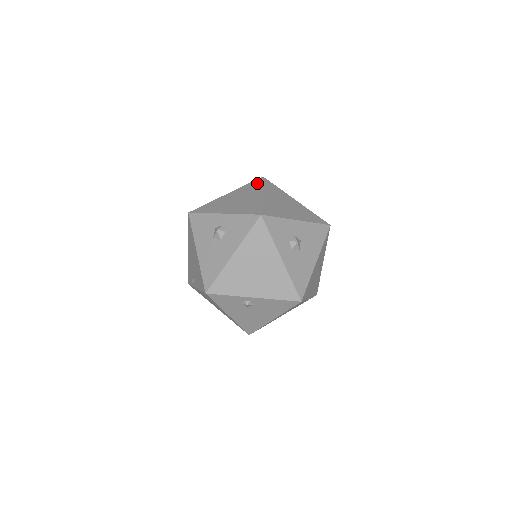
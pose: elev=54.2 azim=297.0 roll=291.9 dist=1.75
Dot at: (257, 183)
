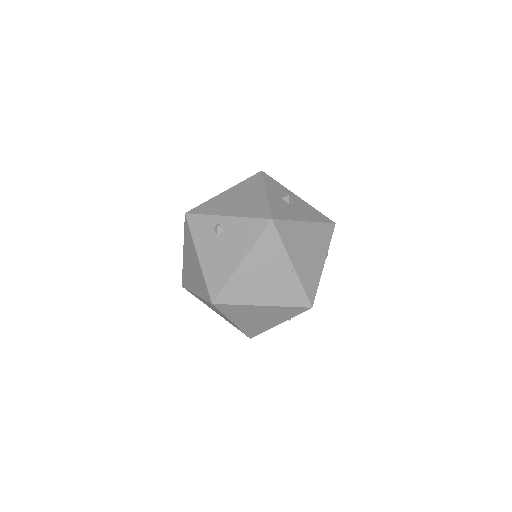
Dot at: occluded
